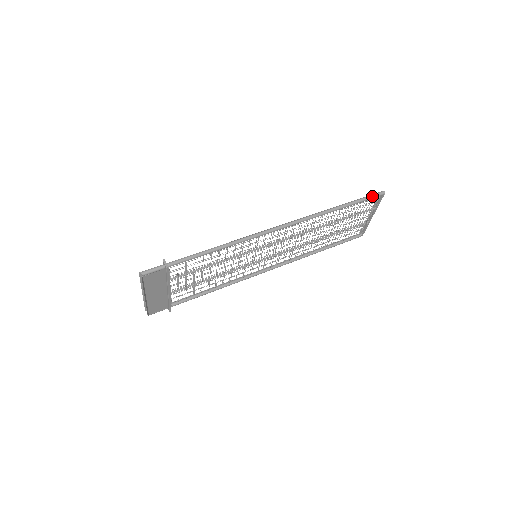
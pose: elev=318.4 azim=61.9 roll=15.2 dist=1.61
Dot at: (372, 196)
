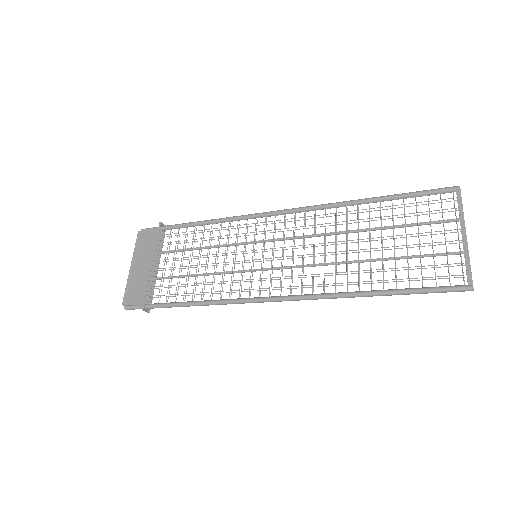
Dot at: (433, 189)
